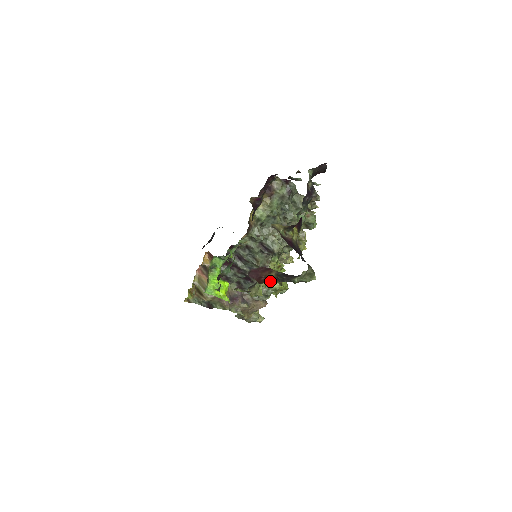
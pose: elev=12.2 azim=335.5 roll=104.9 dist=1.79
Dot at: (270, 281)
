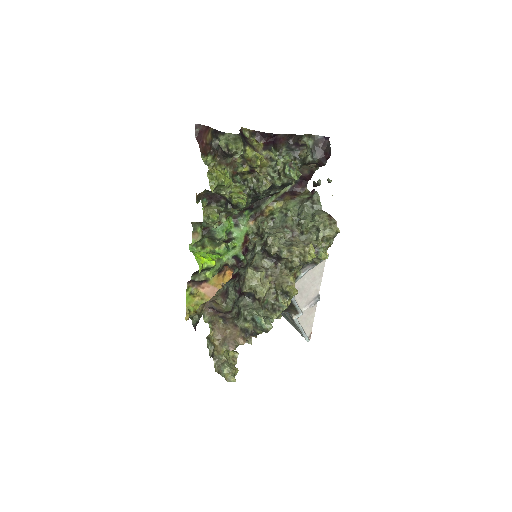
Dot at: (209, 153)
